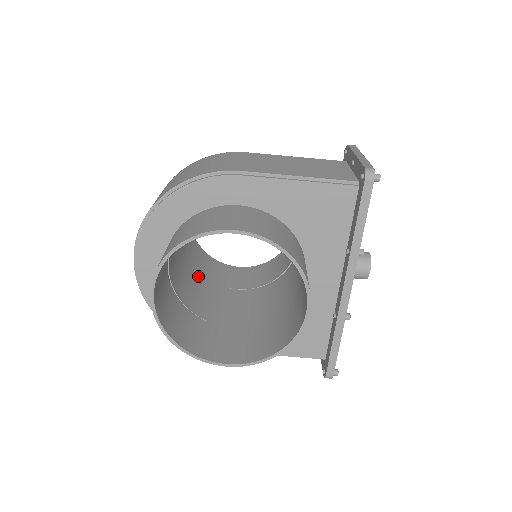
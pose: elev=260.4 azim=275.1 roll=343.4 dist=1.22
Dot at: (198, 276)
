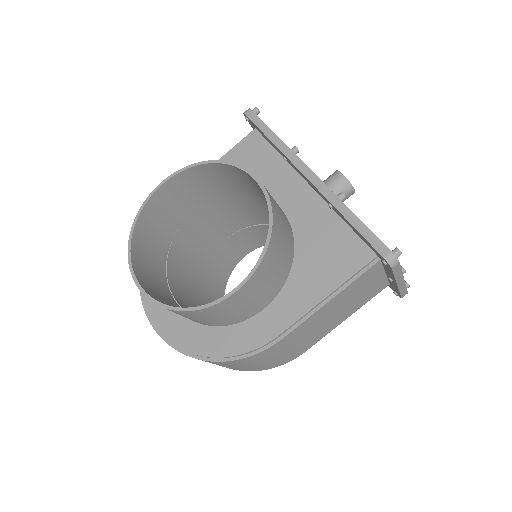
Dot at: occluded
